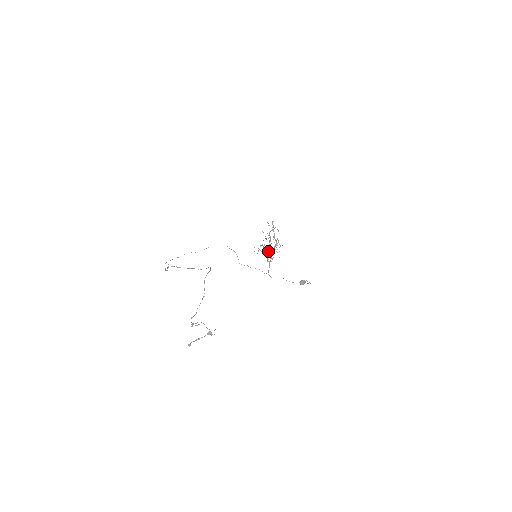
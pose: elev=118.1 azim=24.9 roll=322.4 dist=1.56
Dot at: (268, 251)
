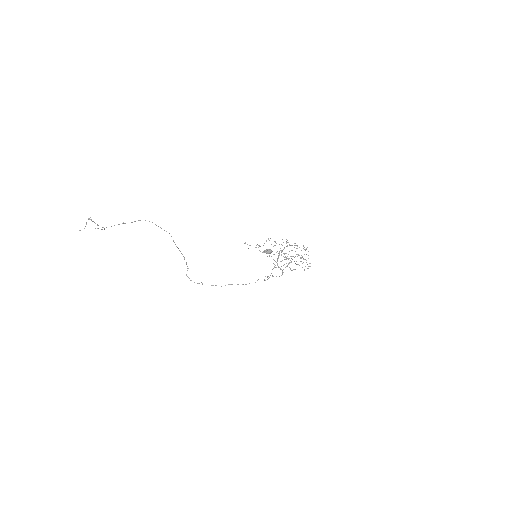
Dot at: (278, 258)
